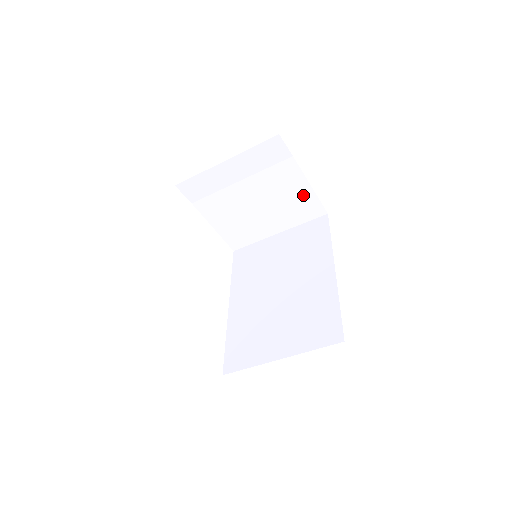
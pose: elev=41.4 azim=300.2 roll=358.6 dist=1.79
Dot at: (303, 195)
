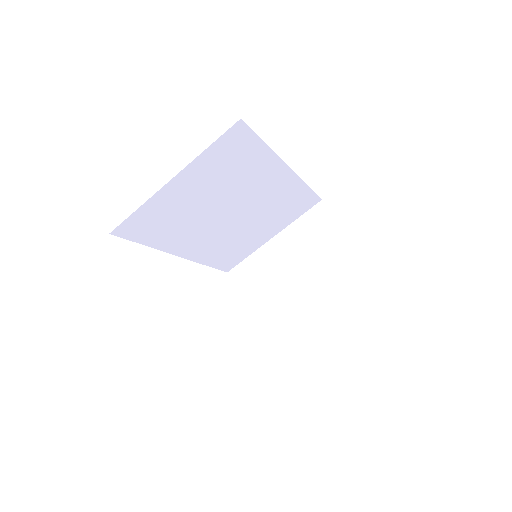
Dot at: (350, 266)
